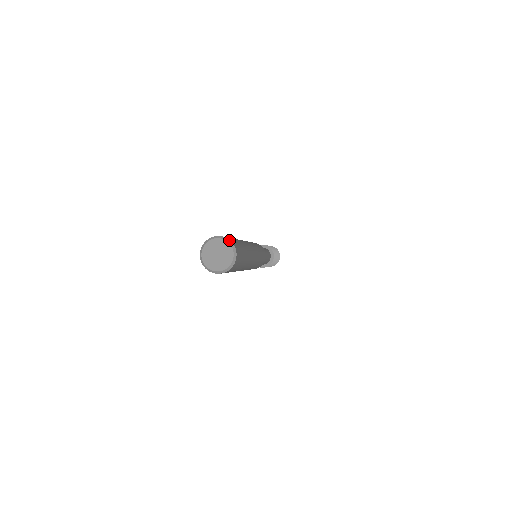
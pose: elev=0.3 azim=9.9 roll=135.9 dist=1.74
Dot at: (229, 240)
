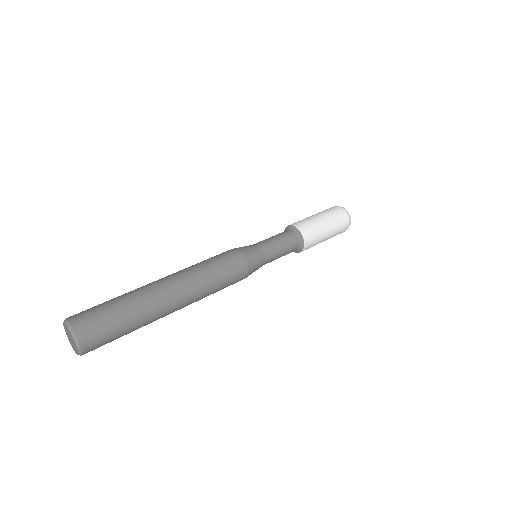
Dot at: (80, 349)
